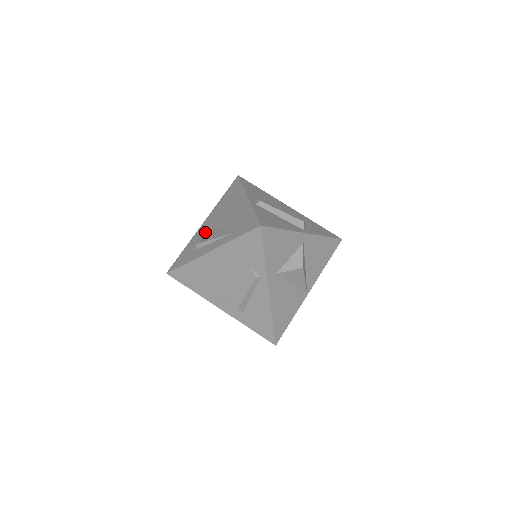
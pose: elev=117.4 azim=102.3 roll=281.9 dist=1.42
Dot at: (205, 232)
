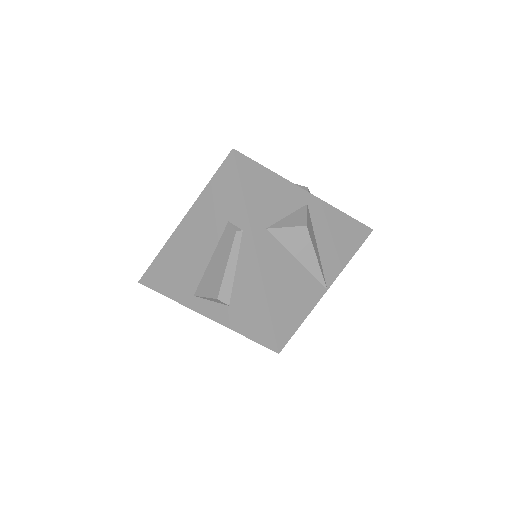
Dot at: occluded
